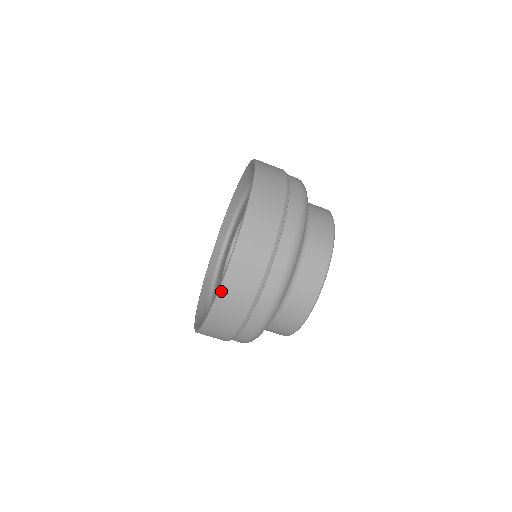
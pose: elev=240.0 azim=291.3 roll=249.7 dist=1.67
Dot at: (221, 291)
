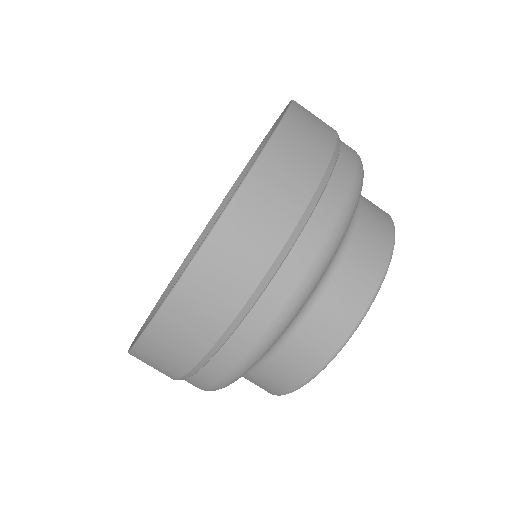
Dot at: (174, 294)
